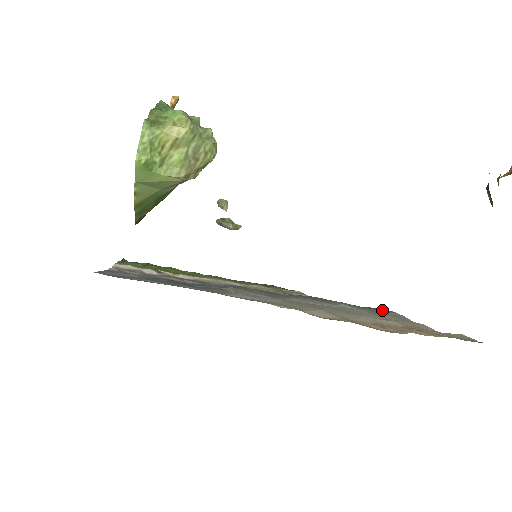
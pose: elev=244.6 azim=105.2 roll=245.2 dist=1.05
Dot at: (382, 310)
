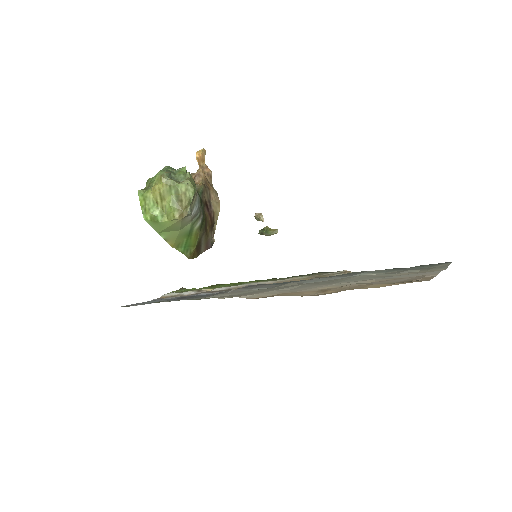
Dot at: (432, 265)
